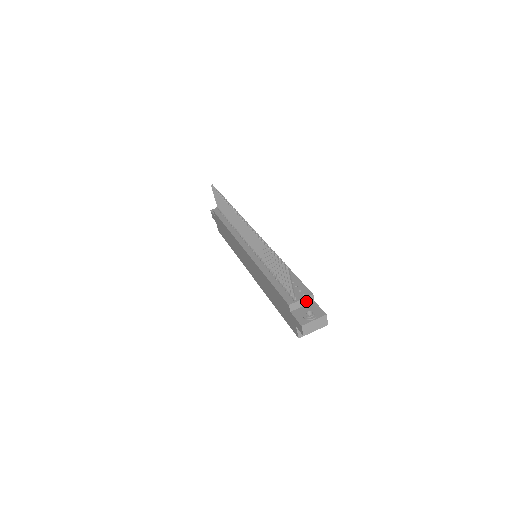
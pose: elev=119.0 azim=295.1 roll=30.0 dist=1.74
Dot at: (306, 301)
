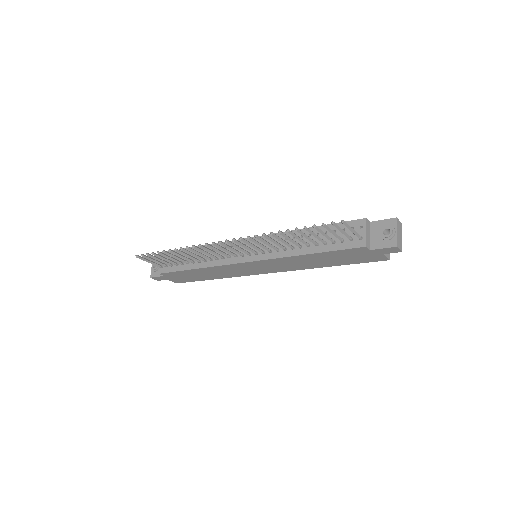
Dot at: (368, 229)
